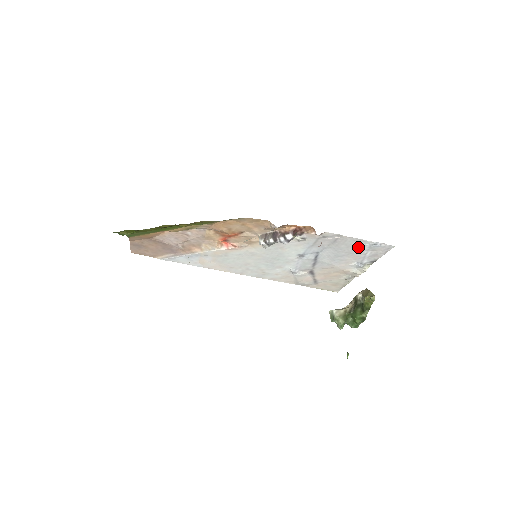
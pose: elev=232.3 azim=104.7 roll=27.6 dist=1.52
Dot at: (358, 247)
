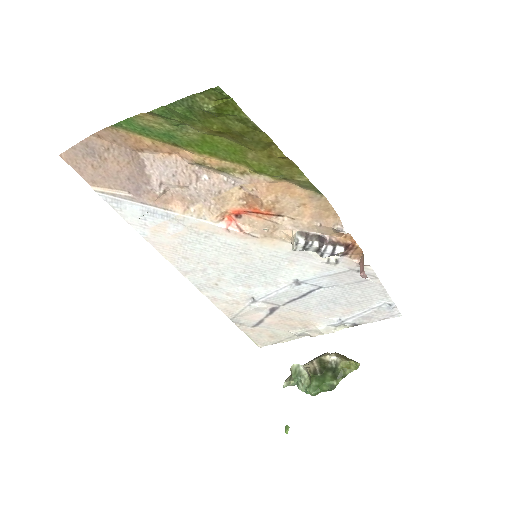
Dot at: (369, 300)
